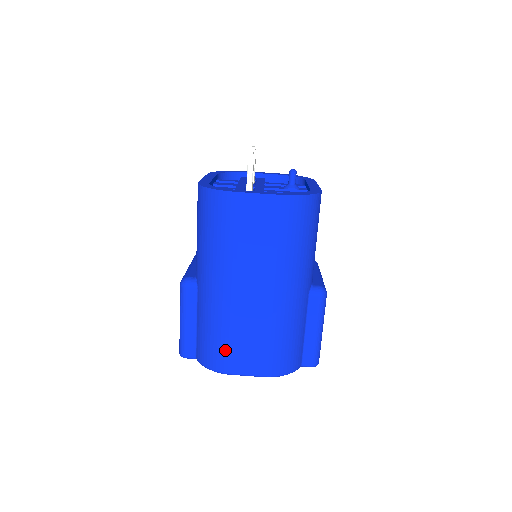
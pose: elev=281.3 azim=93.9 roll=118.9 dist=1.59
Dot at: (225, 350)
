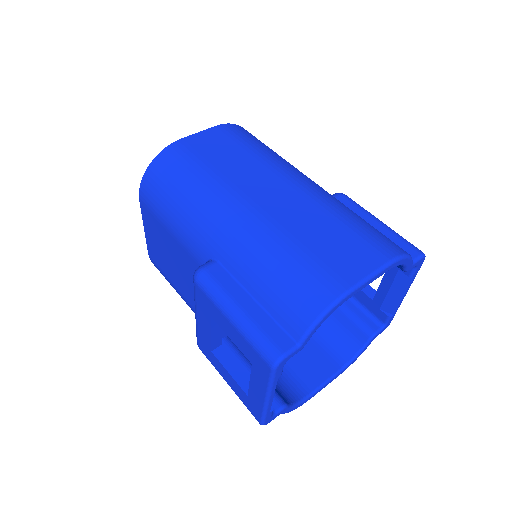
Dot at: (312, 266)
